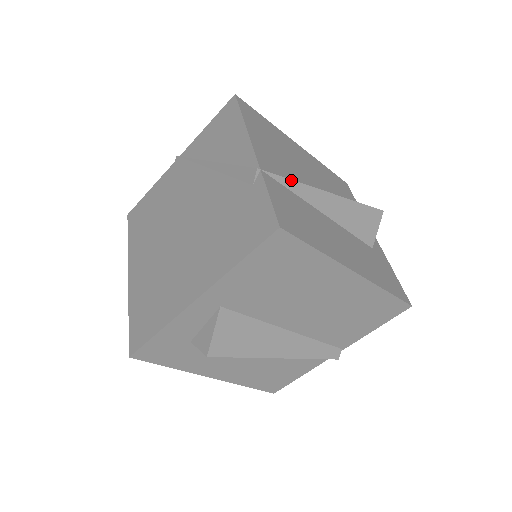
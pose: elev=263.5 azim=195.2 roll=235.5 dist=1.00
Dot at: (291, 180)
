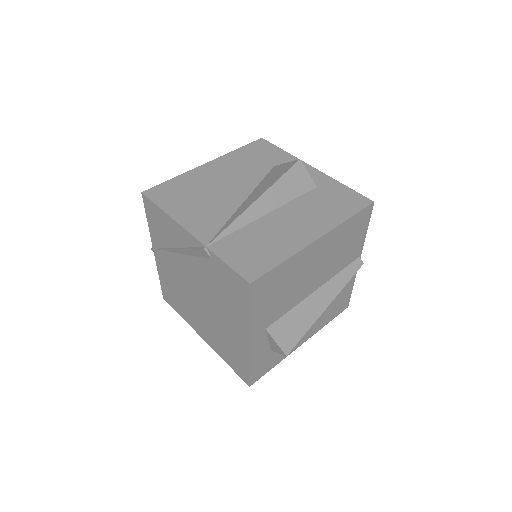
Dot at: (228, 227)
